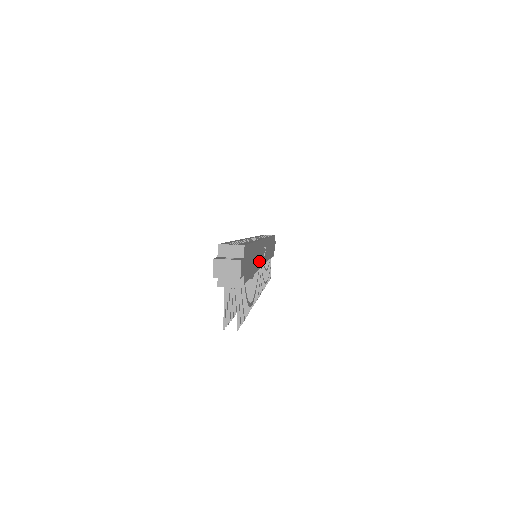
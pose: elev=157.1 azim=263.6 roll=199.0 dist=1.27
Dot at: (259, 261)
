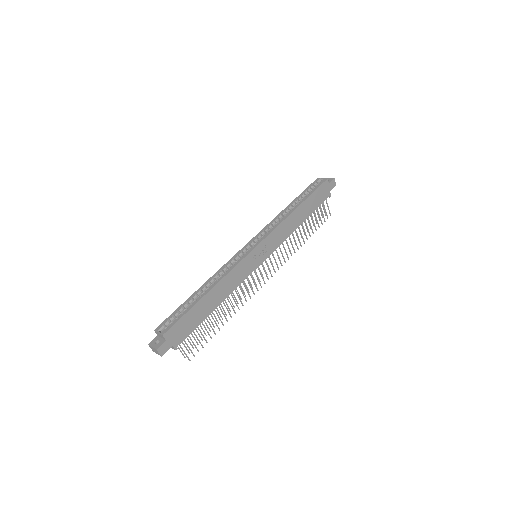
Dot at: (233, 284)
